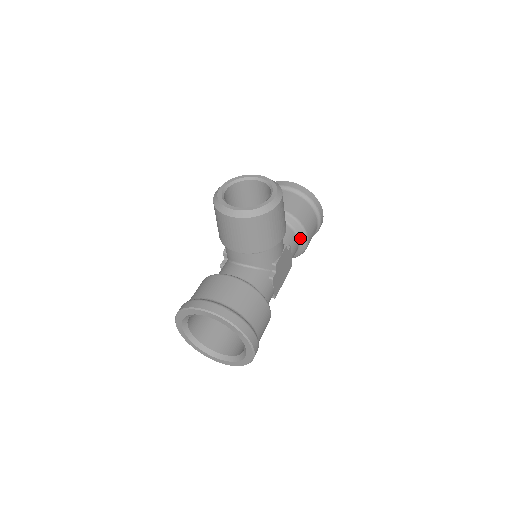
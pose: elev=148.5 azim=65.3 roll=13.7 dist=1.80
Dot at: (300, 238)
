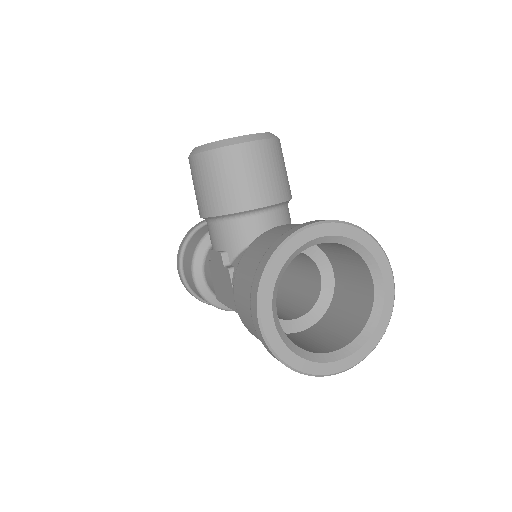
Dot at: occluded
